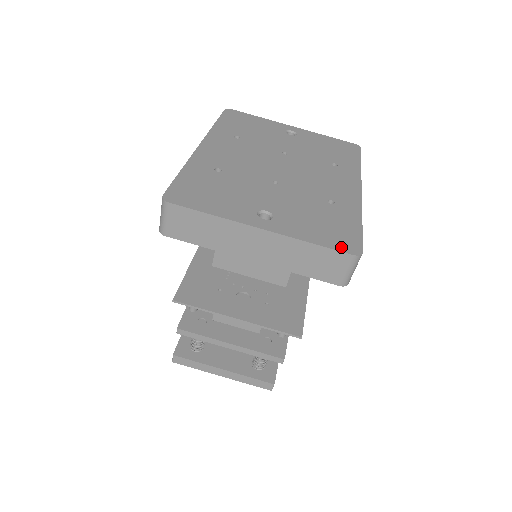
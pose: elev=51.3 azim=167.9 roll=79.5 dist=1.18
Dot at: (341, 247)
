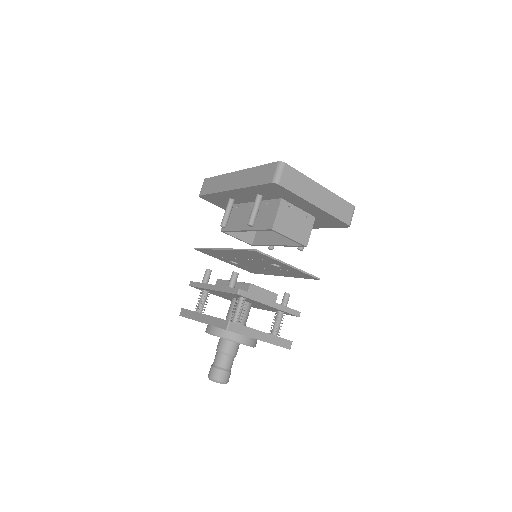
Dot at: (347, 203)
